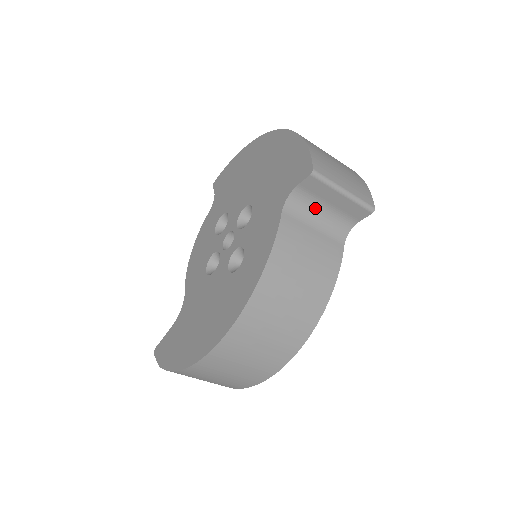
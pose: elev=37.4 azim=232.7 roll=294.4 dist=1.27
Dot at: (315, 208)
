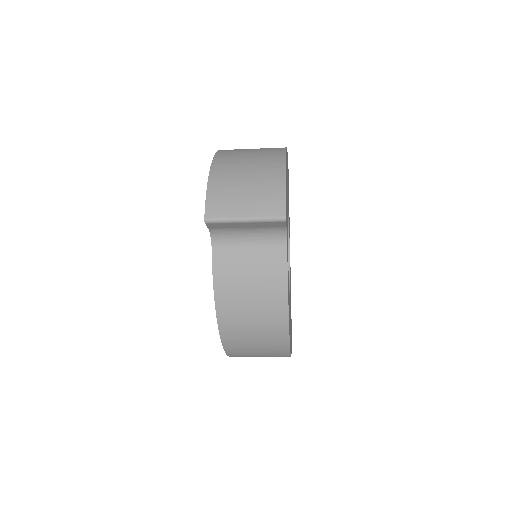
Dot at: (239, 234)
